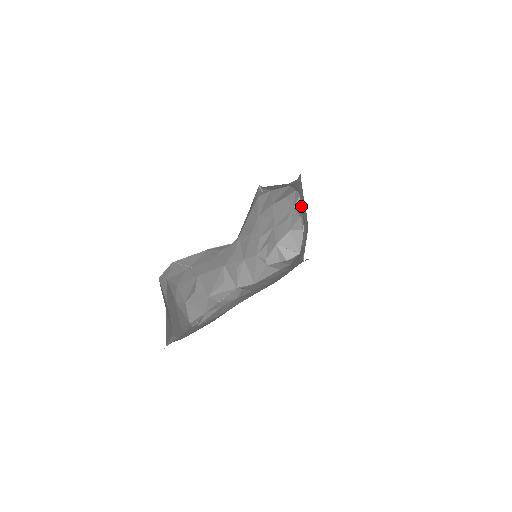
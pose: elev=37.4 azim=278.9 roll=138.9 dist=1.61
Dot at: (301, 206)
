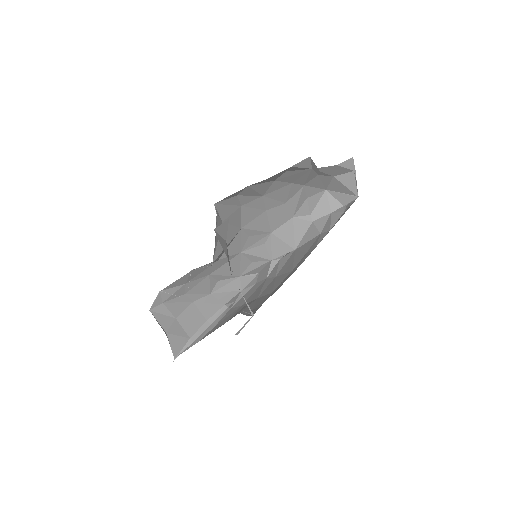
Dot at: occluded
